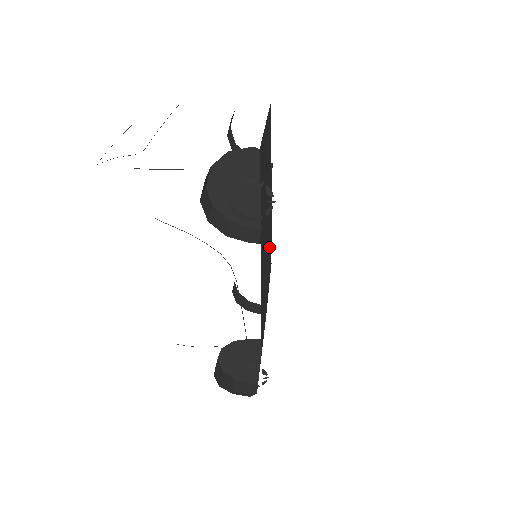
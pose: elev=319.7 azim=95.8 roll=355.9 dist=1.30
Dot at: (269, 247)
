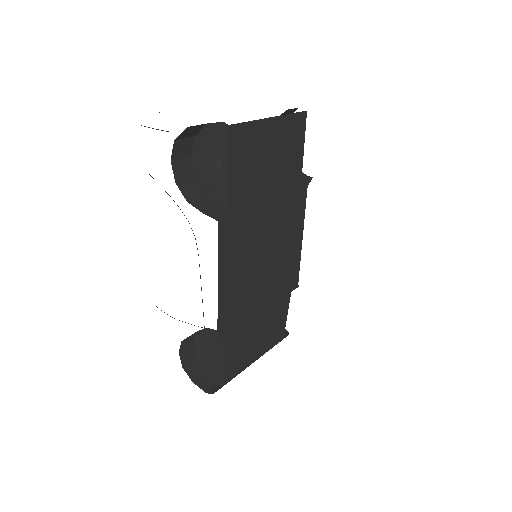
Dot at: (284, 259)
